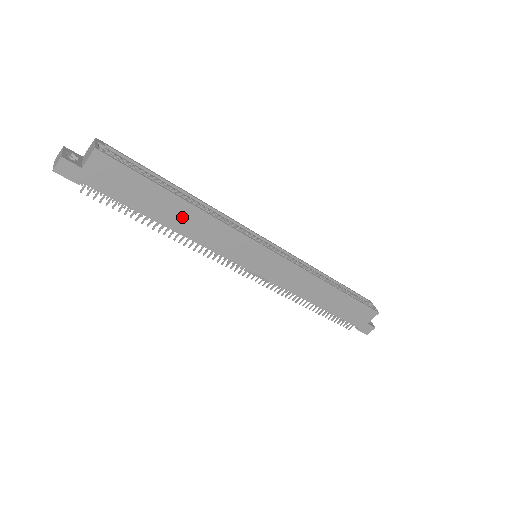
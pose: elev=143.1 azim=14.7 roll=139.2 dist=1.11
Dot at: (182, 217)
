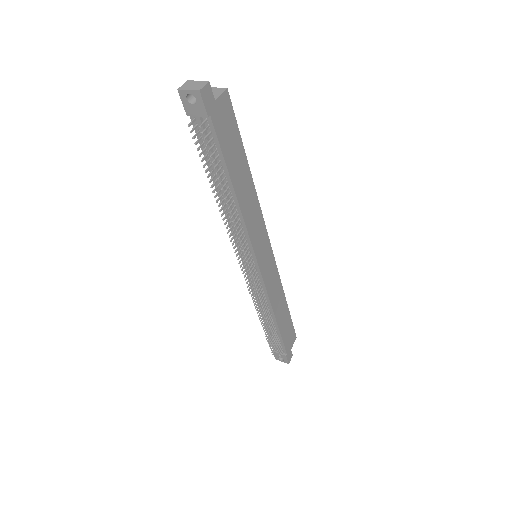
Dot at: (245, 188)
